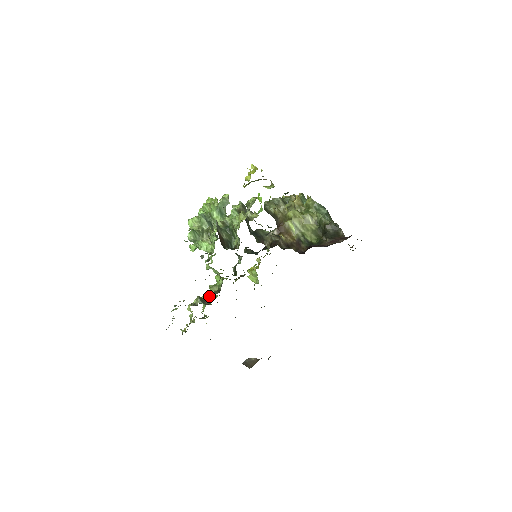
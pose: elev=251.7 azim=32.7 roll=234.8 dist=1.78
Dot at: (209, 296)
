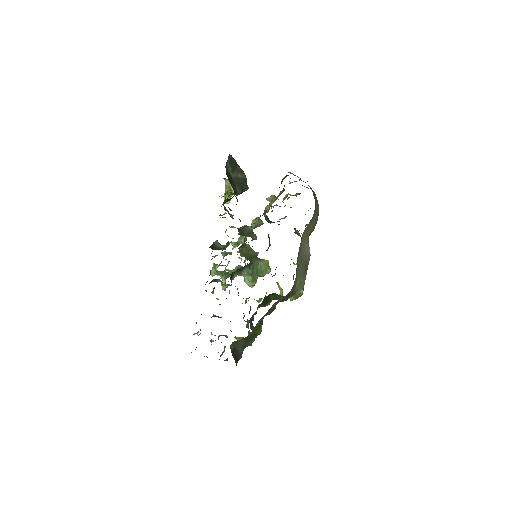
Dot at: occluded
